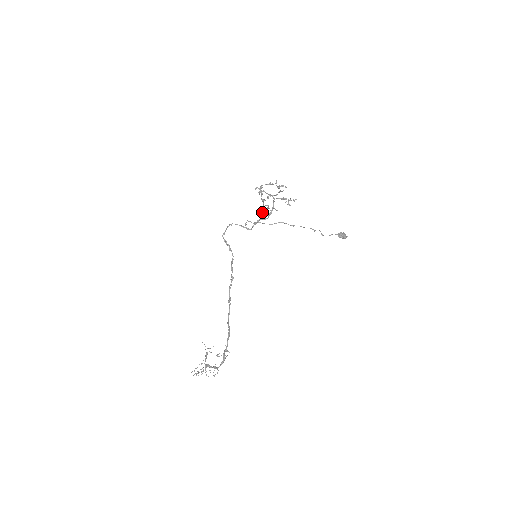
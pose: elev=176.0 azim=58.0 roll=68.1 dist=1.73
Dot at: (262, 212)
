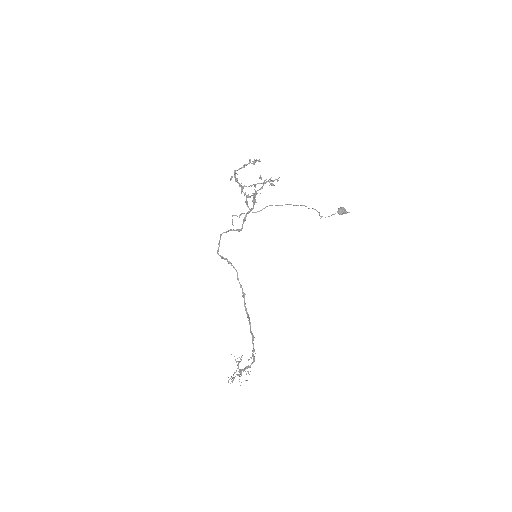
Dot at: occluded
